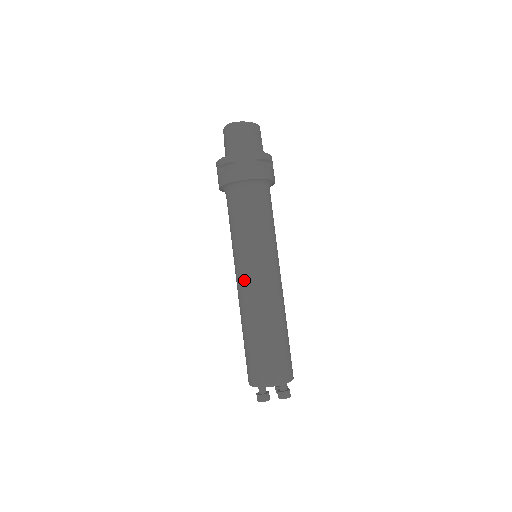
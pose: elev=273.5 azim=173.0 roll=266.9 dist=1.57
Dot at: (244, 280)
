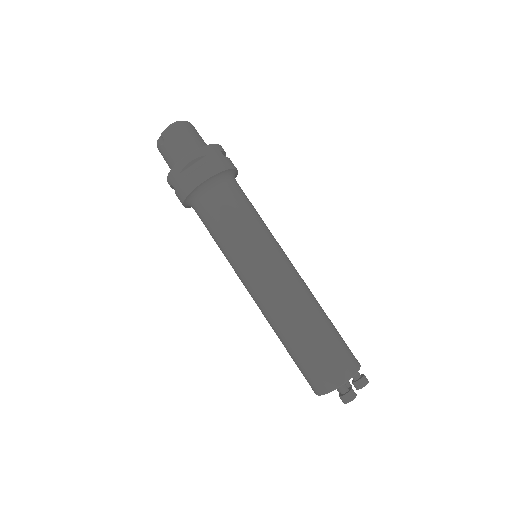
Dot at: (270, 277)
